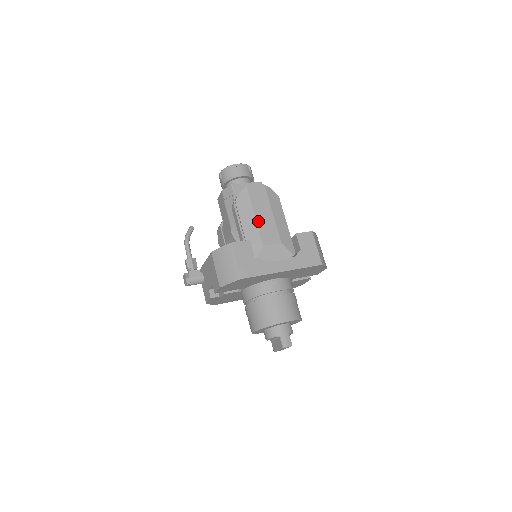
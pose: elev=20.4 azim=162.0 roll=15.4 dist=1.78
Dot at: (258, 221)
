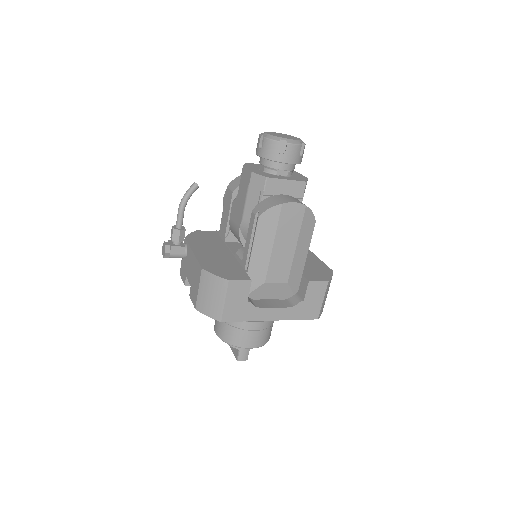
Dot at: (274, 252)
